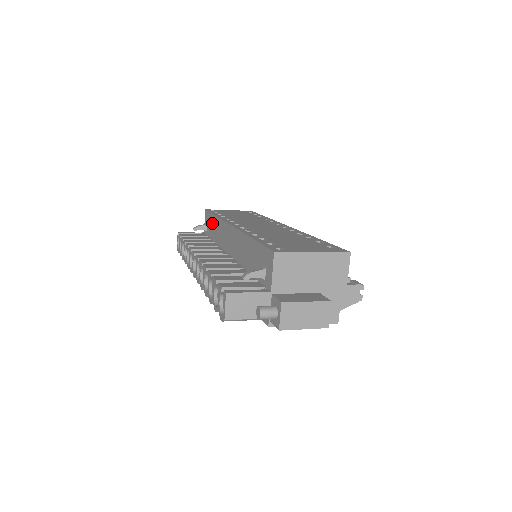
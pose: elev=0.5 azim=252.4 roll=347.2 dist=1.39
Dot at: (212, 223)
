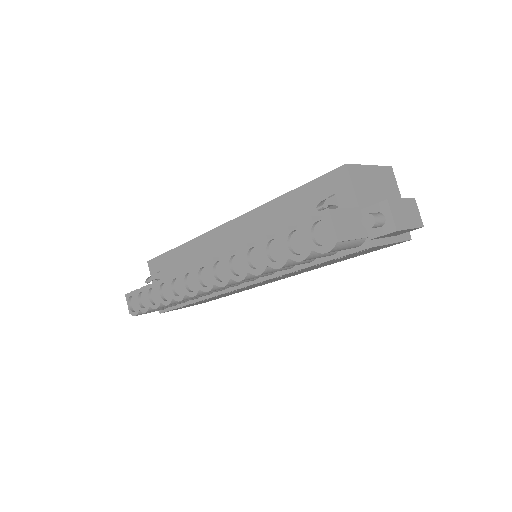
Dot at: (173, 260)
